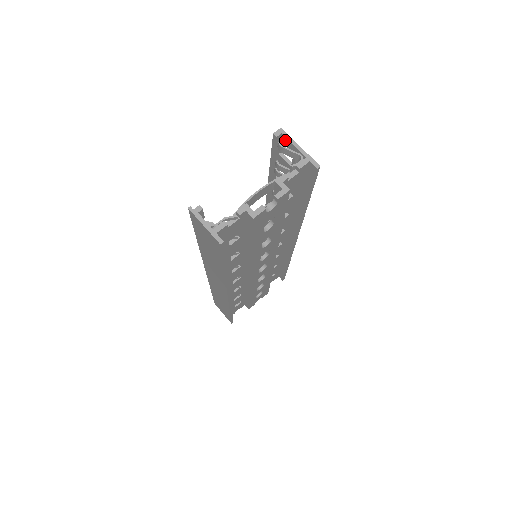
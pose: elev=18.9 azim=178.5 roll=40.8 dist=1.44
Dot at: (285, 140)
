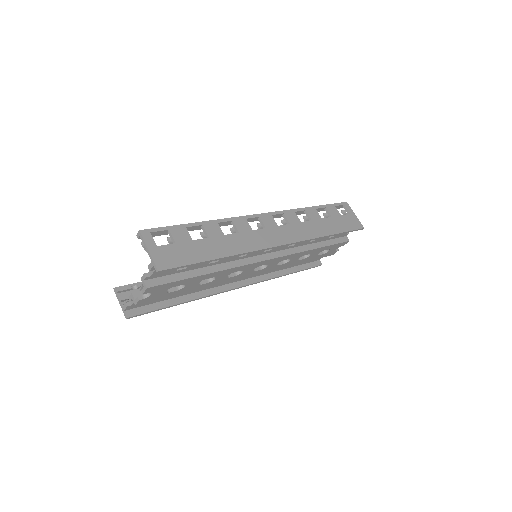
Dot at: (145, 240)
